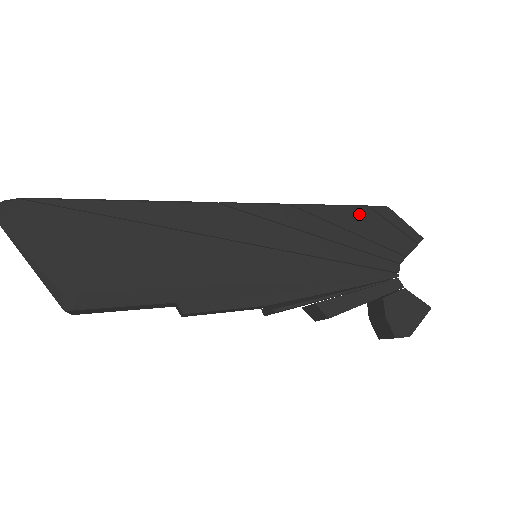
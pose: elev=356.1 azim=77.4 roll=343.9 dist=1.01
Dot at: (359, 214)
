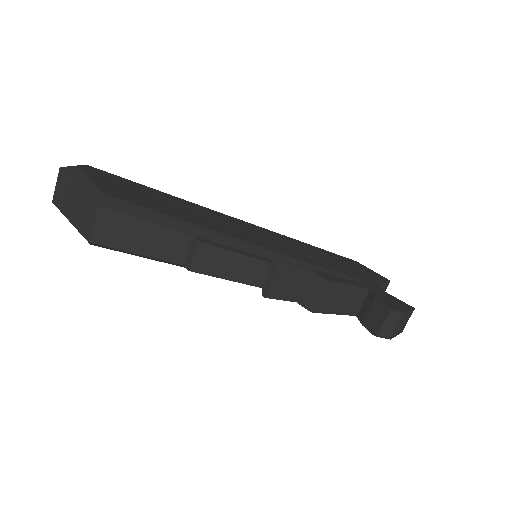
Dot at: (335, 255)
